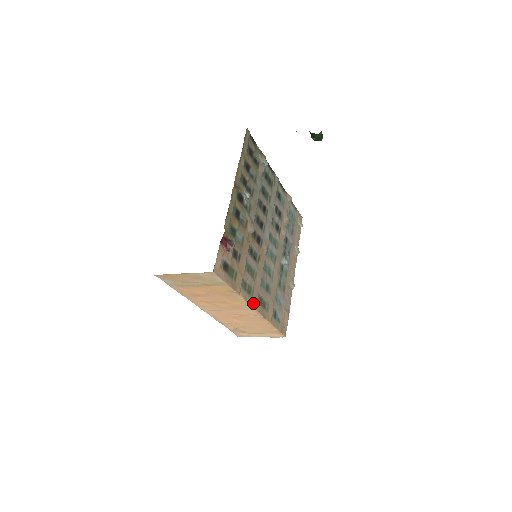
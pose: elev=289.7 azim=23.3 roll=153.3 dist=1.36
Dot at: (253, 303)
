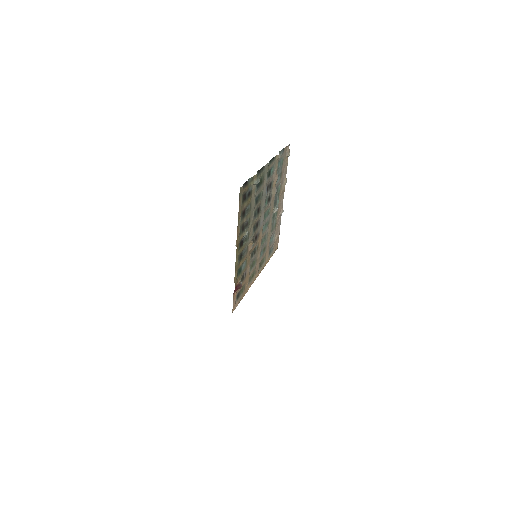
Dot at: (256, 276)
